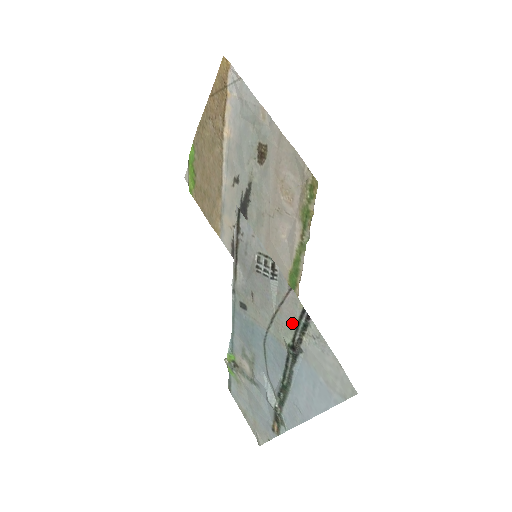
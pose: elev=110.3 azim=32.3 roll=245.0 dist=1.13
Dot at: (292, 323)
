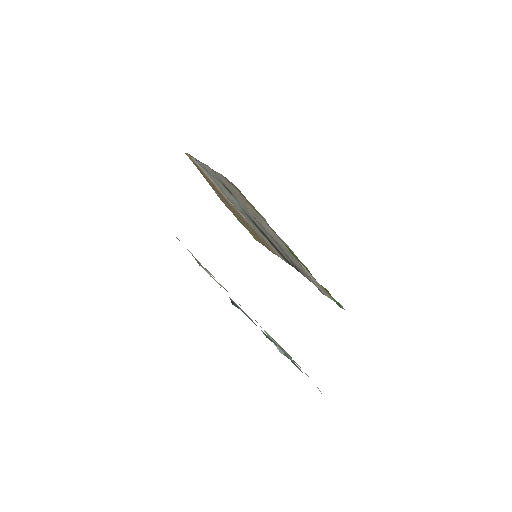
Dot at: occluded
